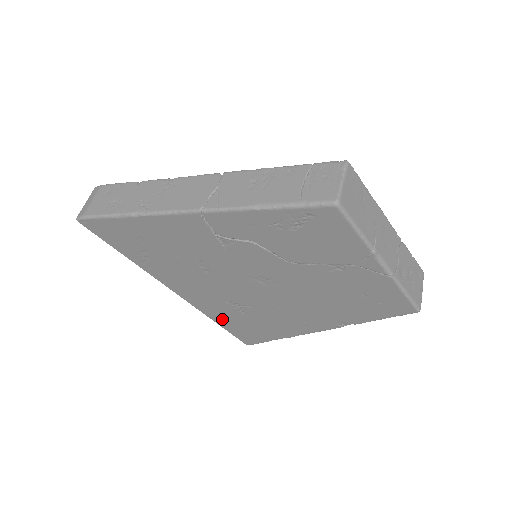
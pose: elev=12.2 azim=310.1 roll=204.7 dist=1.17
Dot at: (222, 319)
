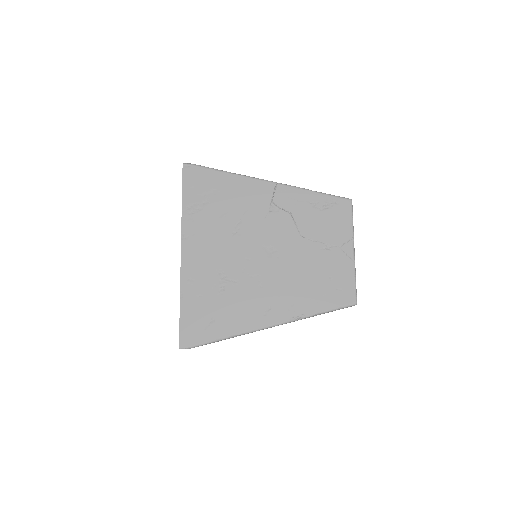
Dot at: (192, 298)
